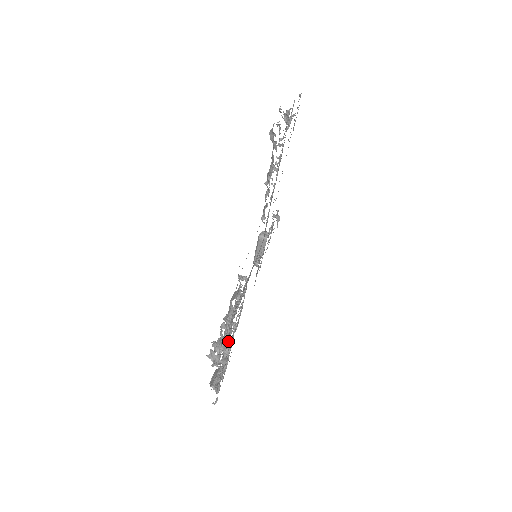
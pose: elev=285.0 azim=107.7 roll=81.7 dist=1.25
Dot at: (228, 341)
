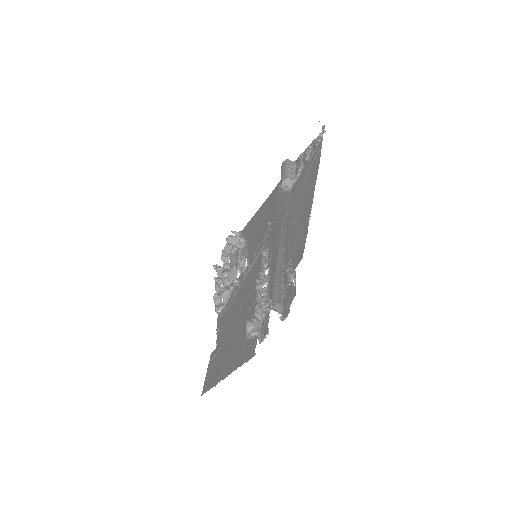
Dot at: occluded
